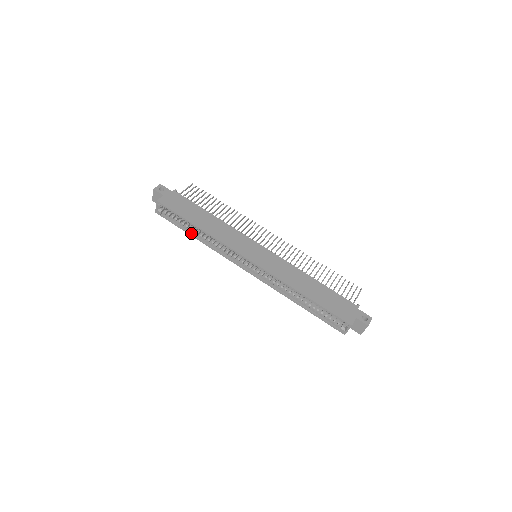
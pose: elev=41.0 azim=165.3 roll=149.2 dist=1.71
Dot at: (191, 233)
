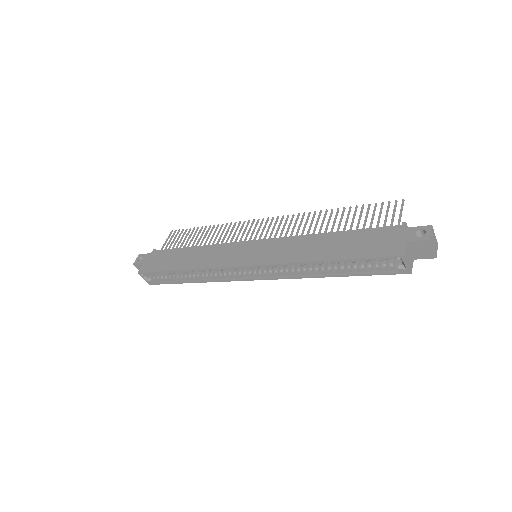
Dot at: (186, 281)
